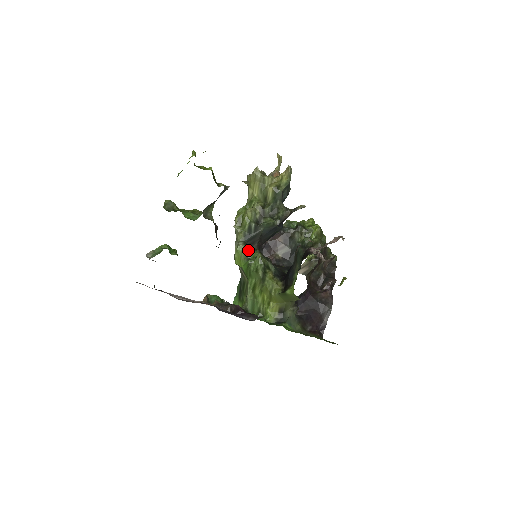
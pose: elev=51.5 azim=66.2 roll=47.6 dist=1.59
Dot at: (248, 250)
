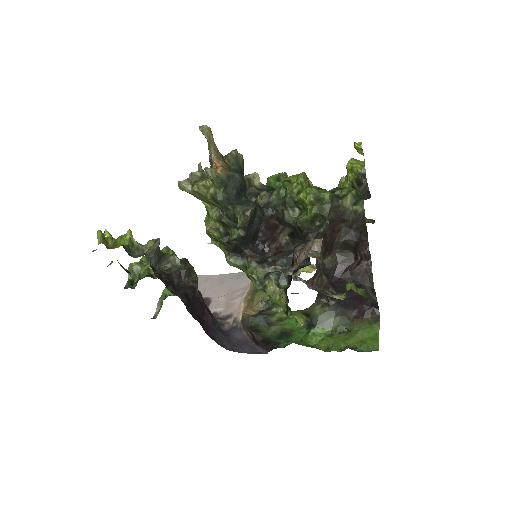
Dot at: (240, 260)
